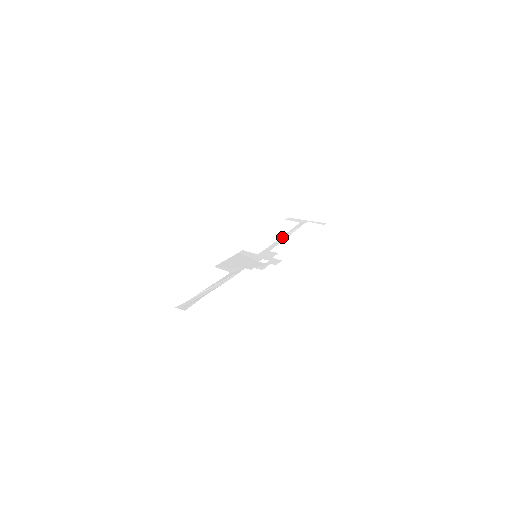
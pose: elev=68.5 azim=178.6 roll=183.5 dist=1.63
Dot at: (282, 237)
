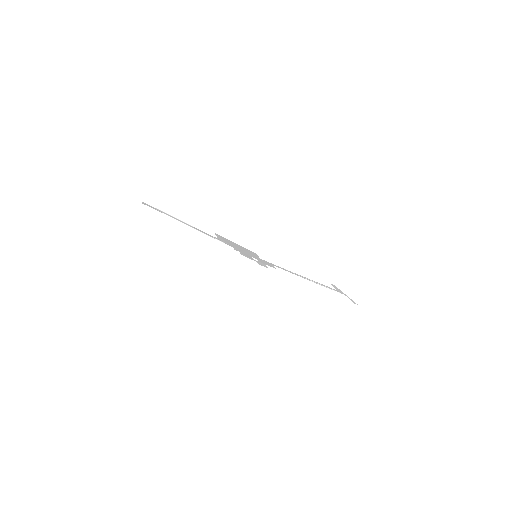
Dot at: (301, 276)
